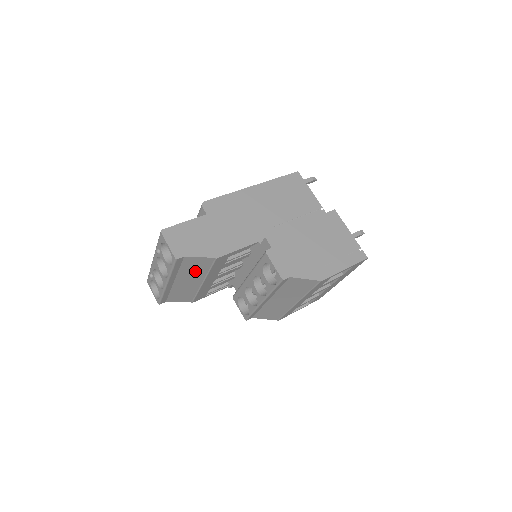
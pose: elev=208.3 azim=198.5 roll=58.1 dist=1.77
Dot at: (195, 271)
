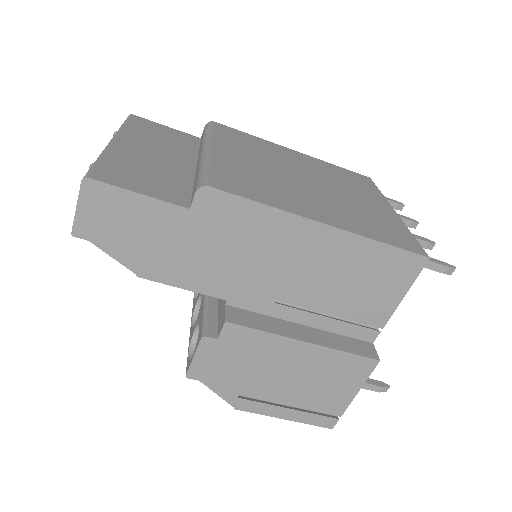
Dot at: occluded
